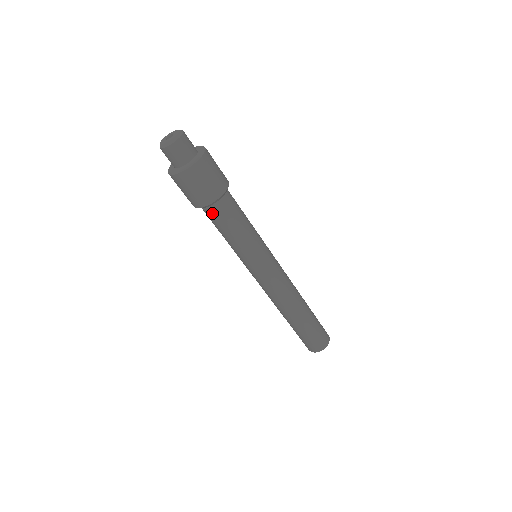
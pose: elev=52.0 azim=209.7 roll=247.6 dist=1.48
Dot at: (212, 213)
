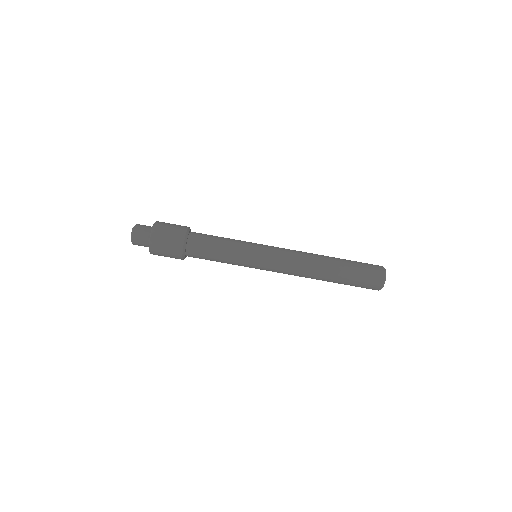
Dot at: (193, 257)
